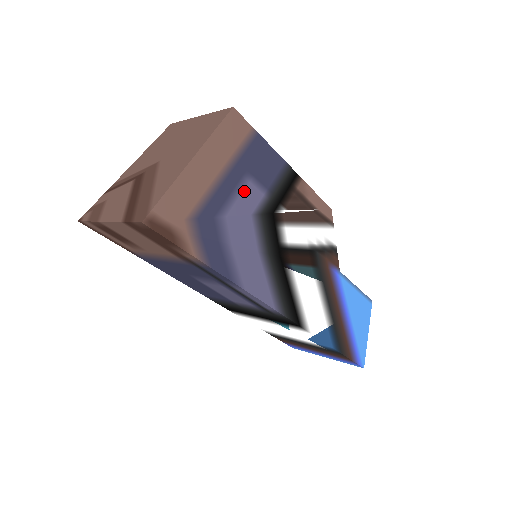
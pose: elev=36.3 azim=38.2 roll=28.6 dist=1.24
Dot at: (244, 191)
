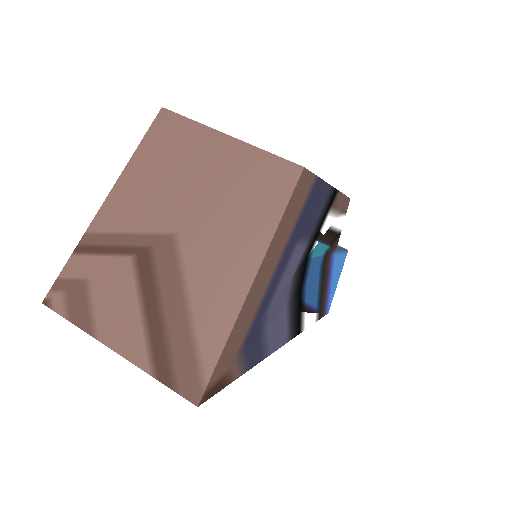
Dot at: (290, 263)
